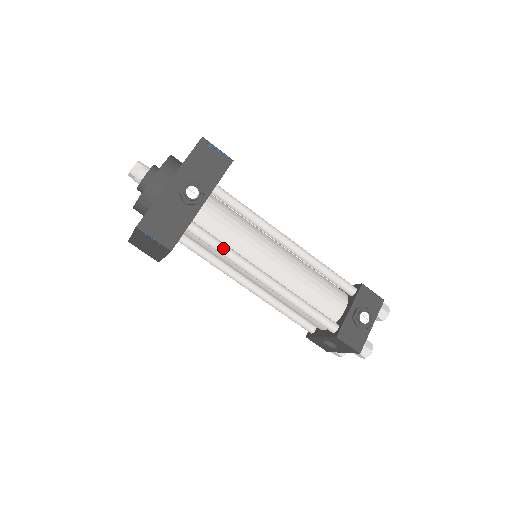
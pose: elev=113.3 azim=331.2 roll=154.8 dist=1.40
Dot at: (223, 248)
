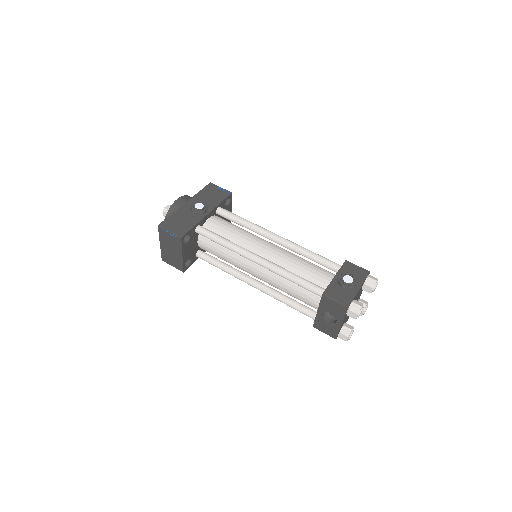
Dot at: (222, 239)
